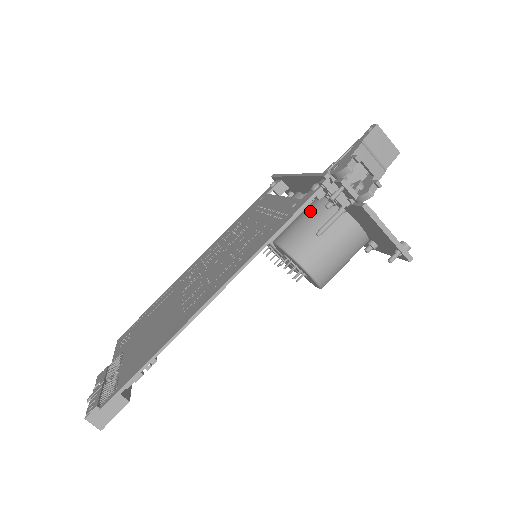
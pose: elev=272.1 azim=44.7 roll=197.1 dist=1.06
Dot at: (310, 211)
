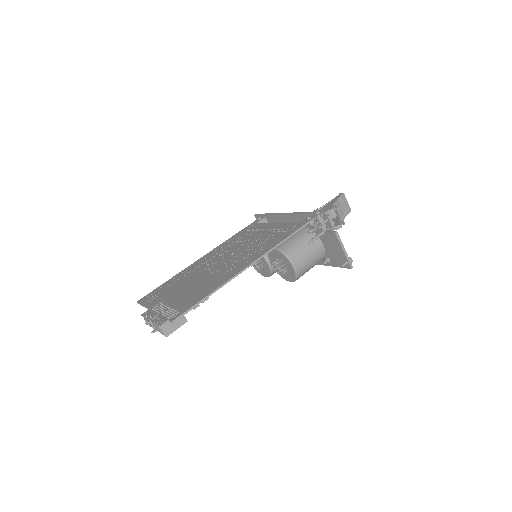
Dot at: (297, 234)
